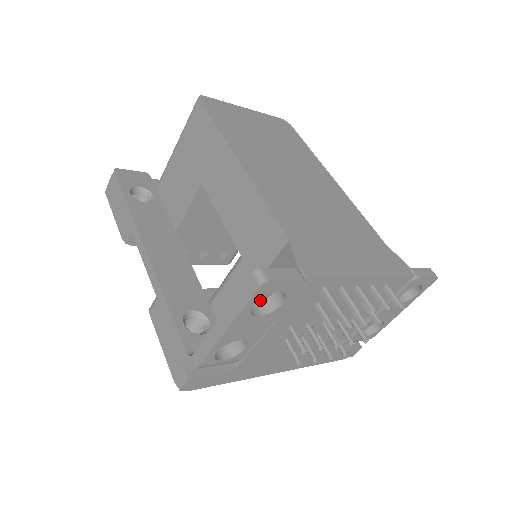
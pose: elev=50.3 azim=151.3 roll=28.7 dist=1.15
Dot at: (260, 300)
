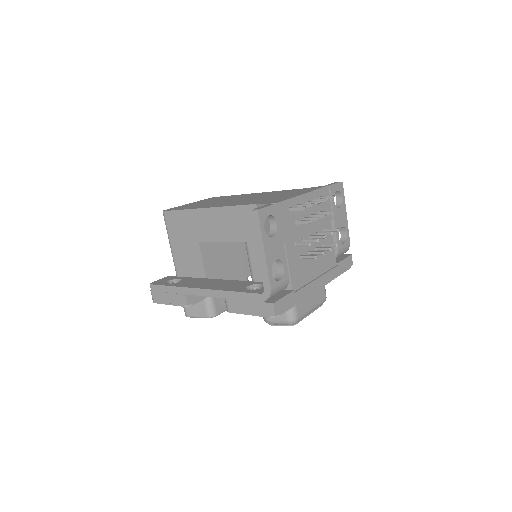
Dot at: occluded
